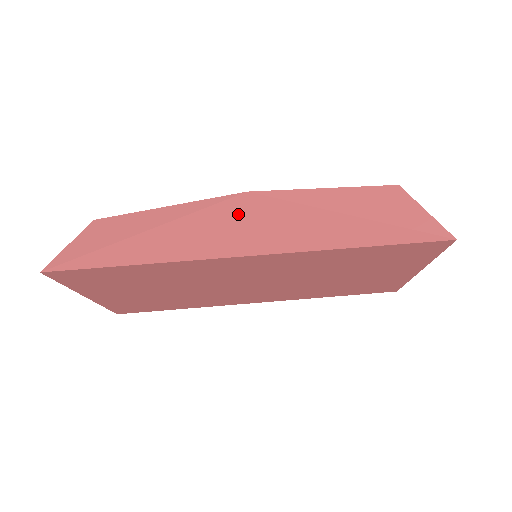
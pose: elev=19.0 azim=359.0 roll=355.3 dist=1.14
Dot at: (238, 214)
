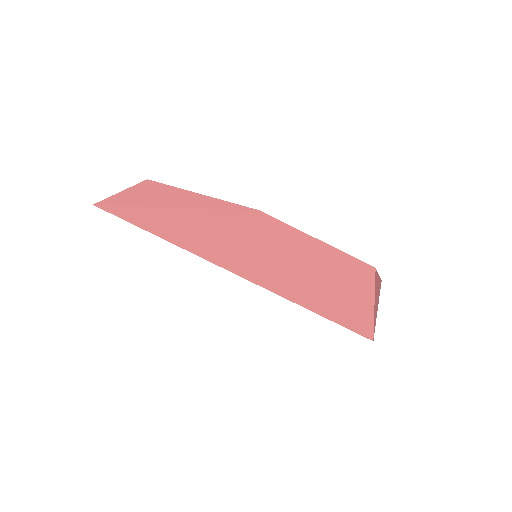
Dot at: (237, 227)
